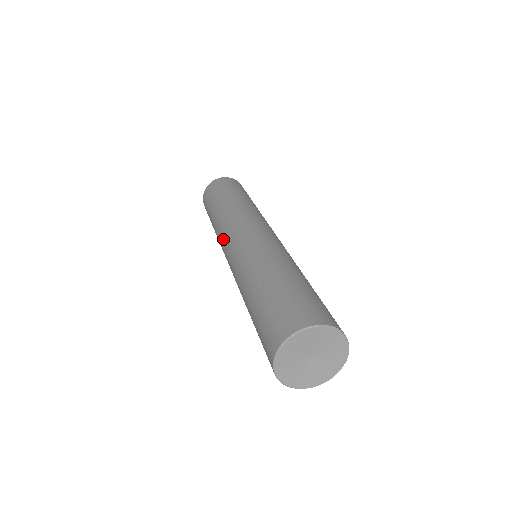
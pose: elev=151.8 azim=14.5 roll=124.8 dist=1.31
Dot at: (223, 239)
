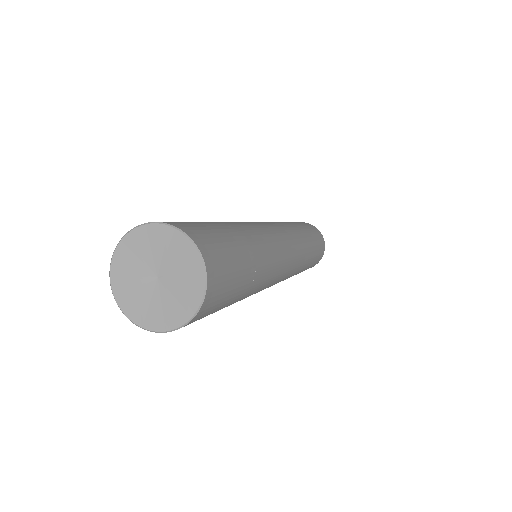
Dot at: occluded
